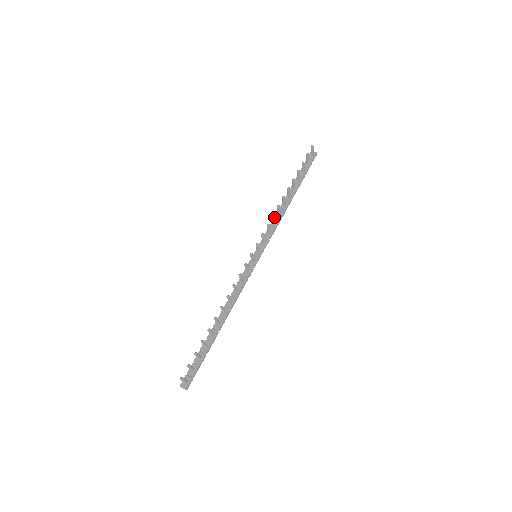
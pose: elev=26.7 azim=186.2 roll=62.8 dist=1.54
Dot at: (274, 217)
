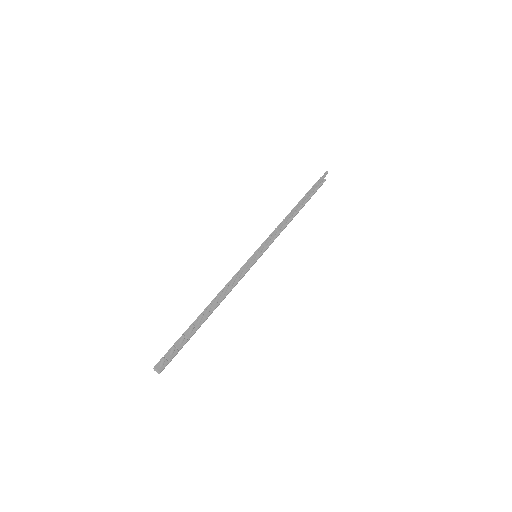
Dot at: occluded
